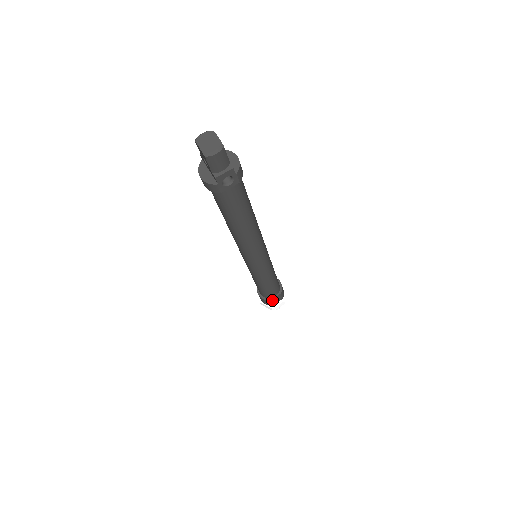
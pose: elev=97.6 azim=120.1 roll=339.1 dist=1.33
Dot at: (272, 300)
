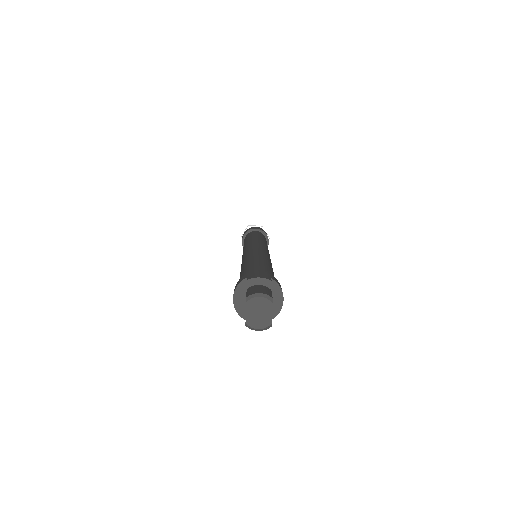
Dot at: occluded
